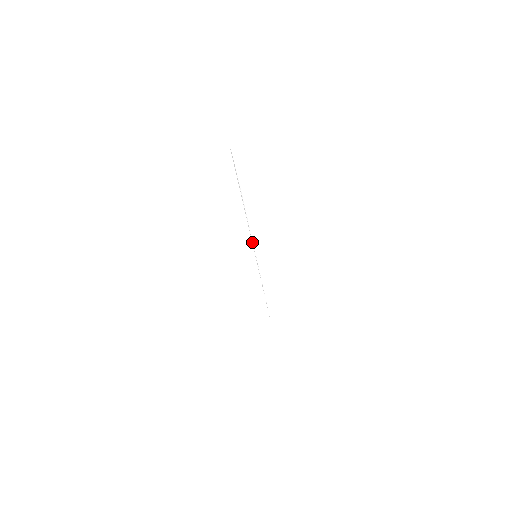
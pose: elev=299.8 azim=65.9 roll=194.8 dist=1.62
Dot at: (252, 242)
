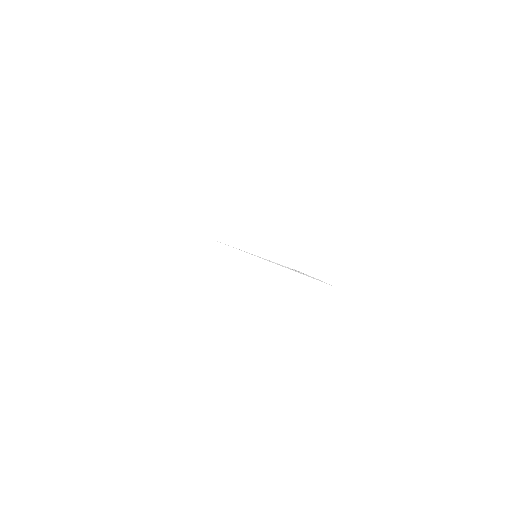
Dot at: occluded
